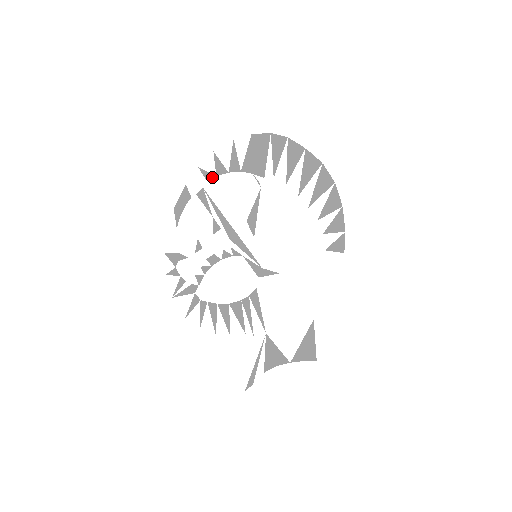
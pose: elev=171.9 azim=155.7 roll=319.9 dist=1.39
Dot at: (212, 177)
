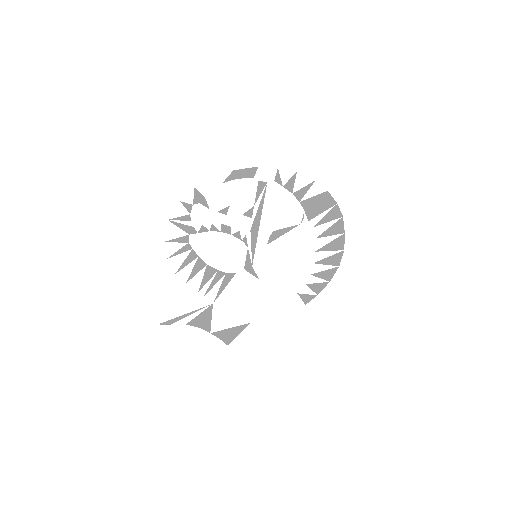
Dot at: (280, 184)
